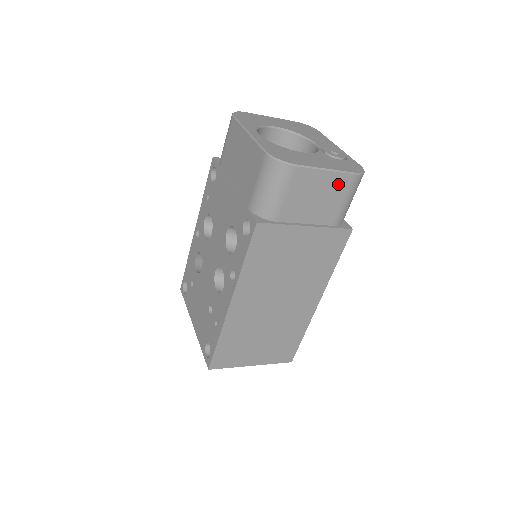
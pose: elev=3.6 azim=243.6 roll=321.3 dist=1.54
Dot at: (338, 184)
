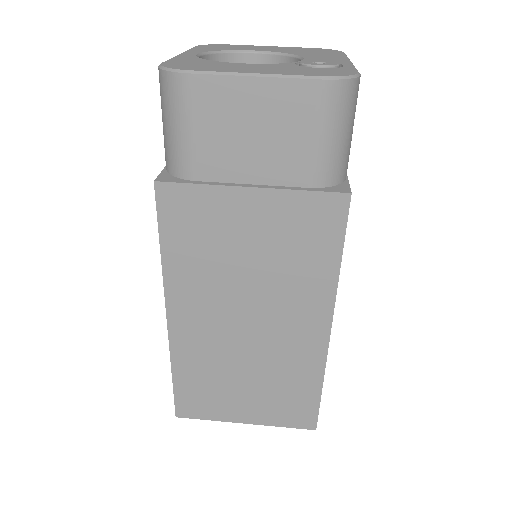
Dot at: (290, 103)
